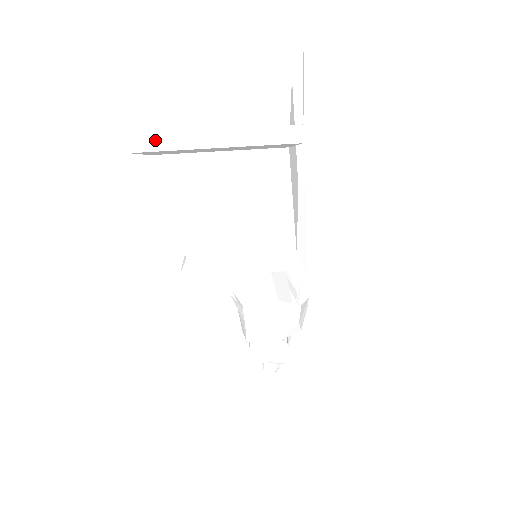
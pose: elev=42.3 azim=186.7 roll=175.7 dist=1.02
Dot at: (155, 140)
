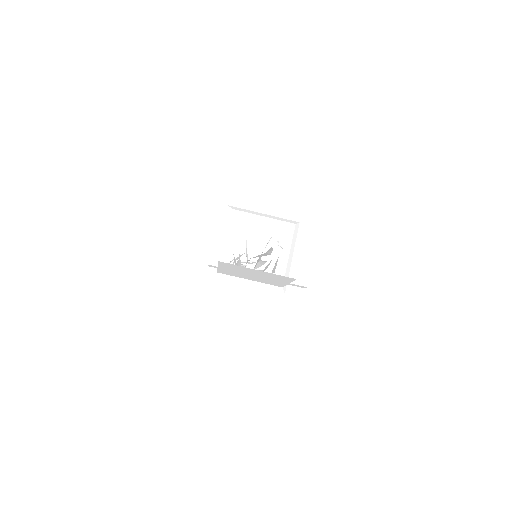
Dot at: (226, 269)
